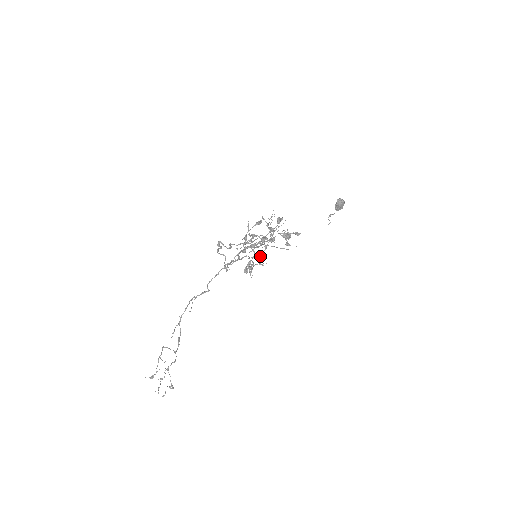
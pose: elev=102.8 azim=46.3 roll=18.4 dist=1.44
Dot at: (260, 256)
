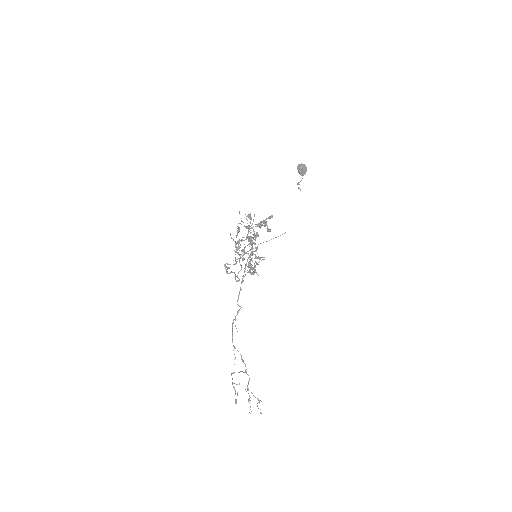
Dot at: (254, 254)
